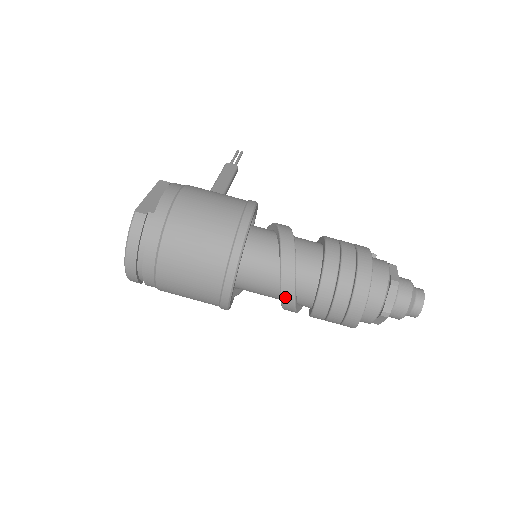
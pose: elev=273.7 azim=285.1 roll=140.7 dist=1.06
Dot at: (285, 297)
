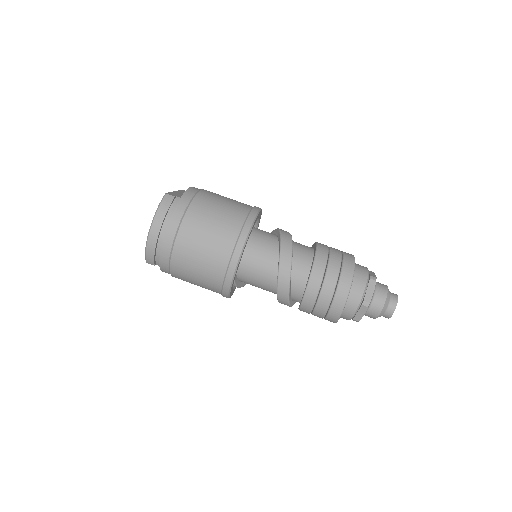
Dot at: (281, 279)
